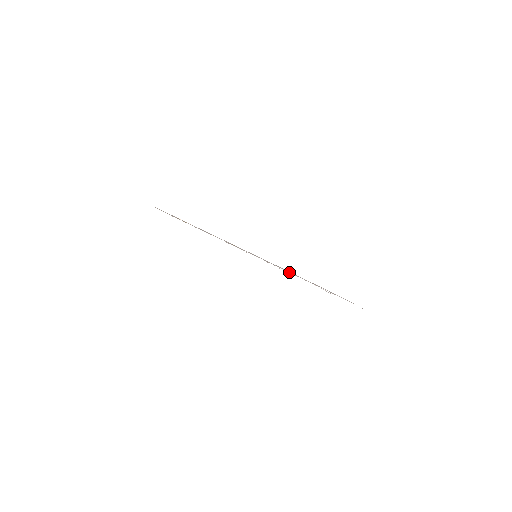
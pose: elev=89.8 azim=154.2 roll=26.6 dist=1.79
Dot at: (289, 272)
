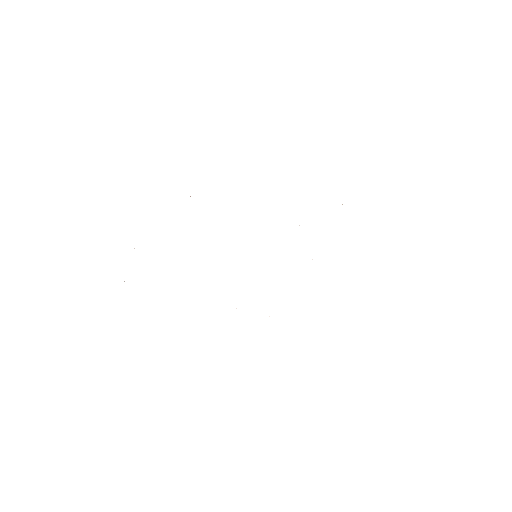
Dot at: occluded
